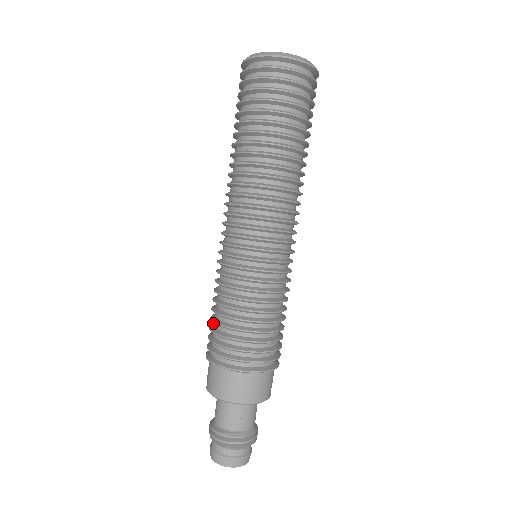
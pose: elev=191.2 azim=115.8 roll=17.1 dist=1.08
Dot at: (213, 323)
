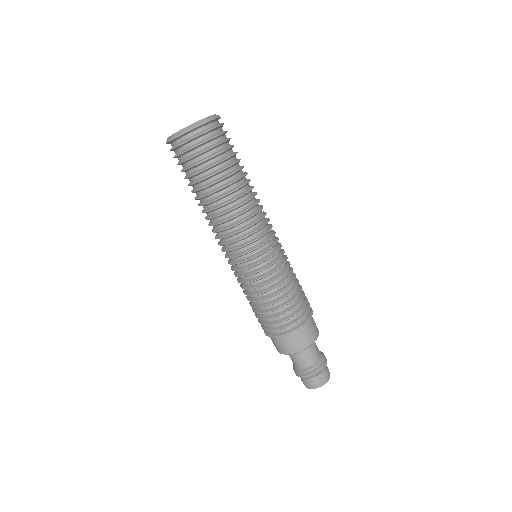
Dot at: (257, 315)
